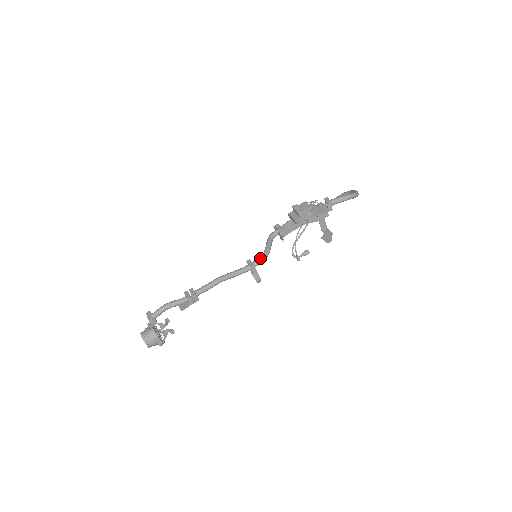
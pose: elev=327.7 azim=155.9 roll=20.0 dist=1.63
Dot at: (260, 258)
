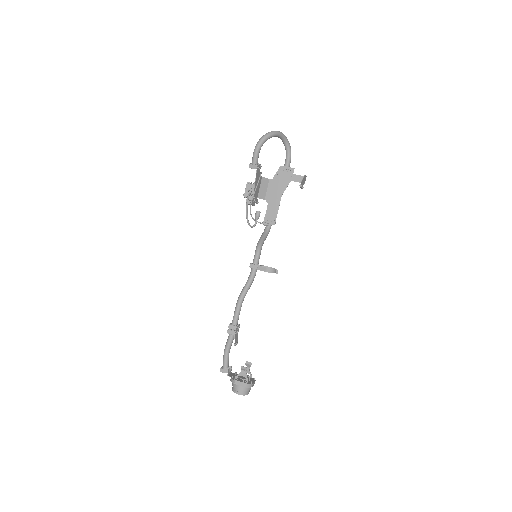
Dot at: occluded
